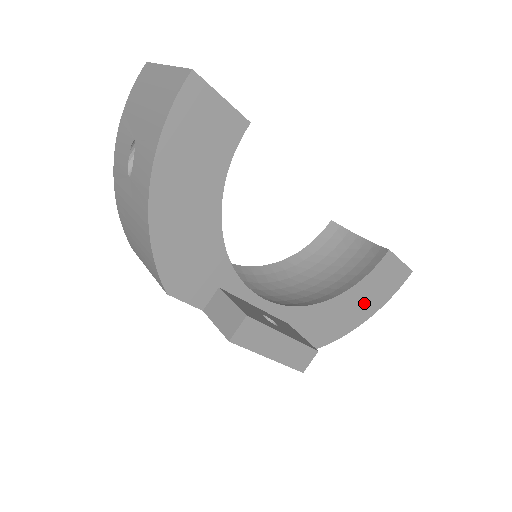
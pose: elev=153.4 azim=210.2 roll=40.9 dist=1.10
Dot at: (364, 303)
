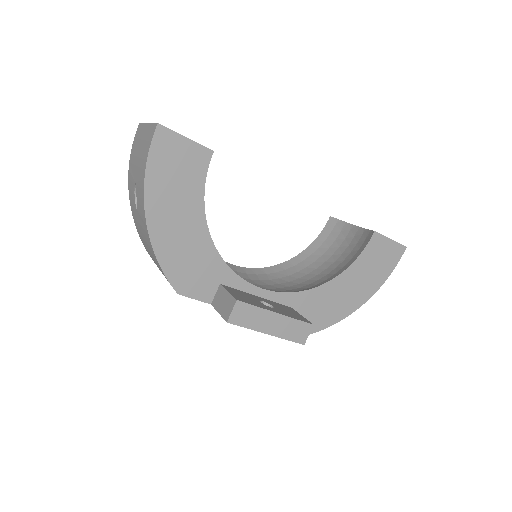
Dot at: (363, 282)
